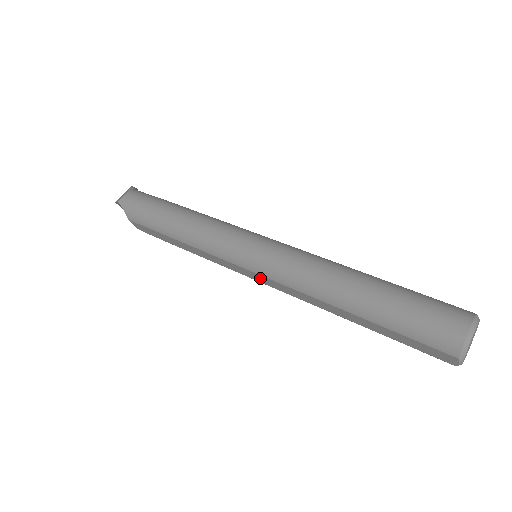
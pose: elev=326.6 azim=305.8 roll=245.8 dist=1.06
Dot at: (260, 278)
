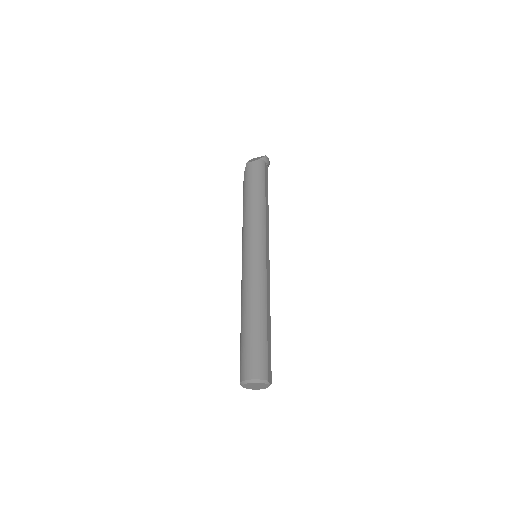
Dot at: occluded
